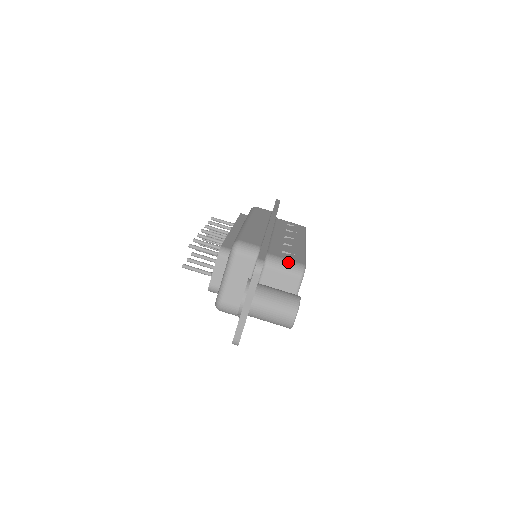
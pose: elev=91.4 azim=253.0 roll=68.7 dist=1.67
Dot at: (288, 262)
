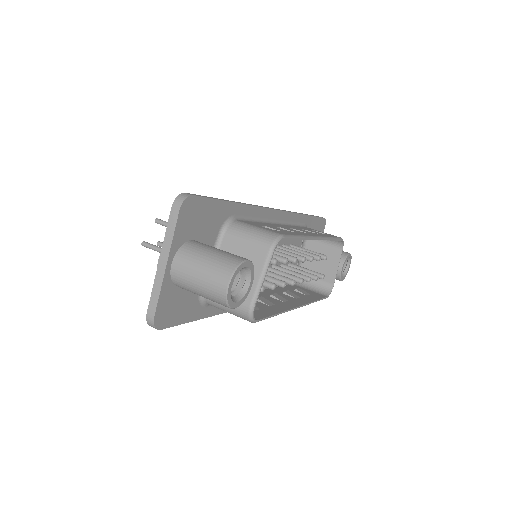
Dot at: (258, 229)
